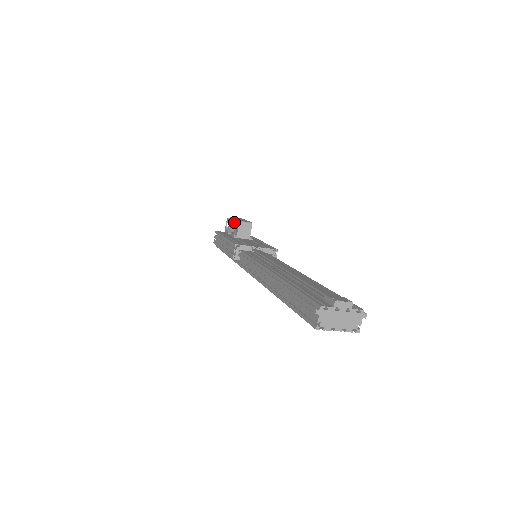
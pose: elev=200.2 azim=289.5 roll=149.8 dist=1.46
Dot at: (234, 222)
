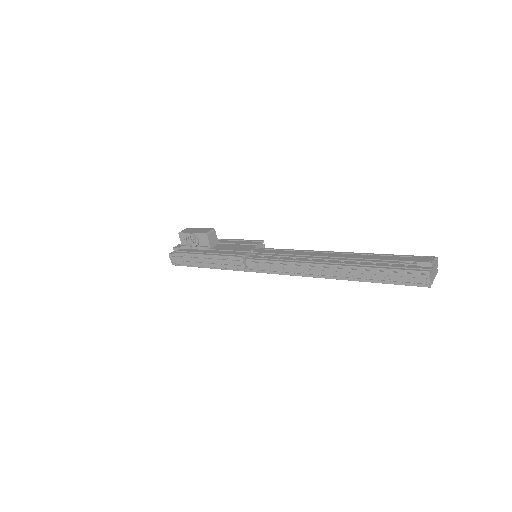
Dot at: (196, 236)
